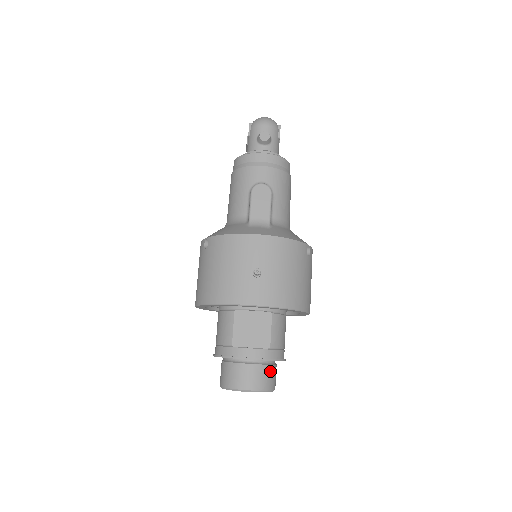
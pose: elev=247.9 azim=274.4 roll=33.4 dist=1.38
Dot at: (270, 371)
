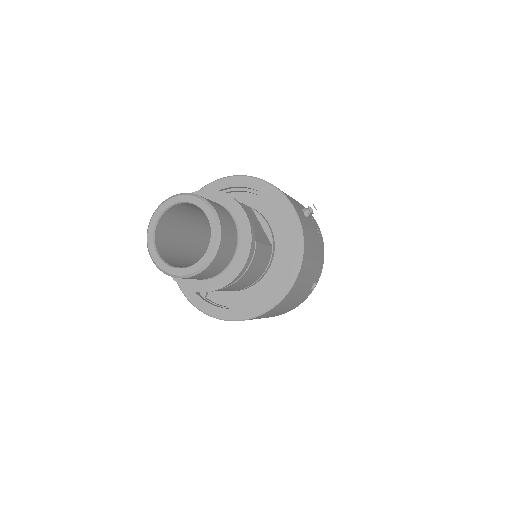
Dot at: (231, 250)
